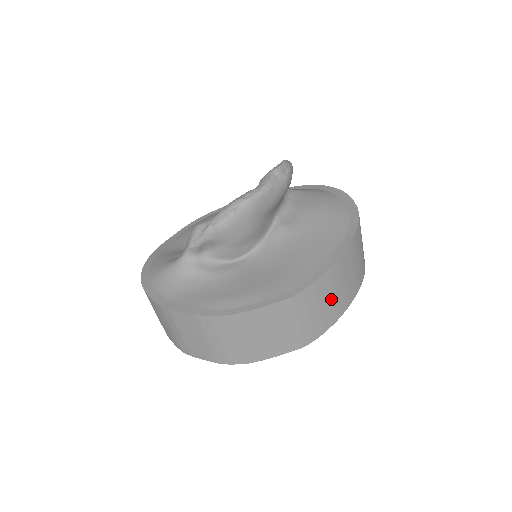
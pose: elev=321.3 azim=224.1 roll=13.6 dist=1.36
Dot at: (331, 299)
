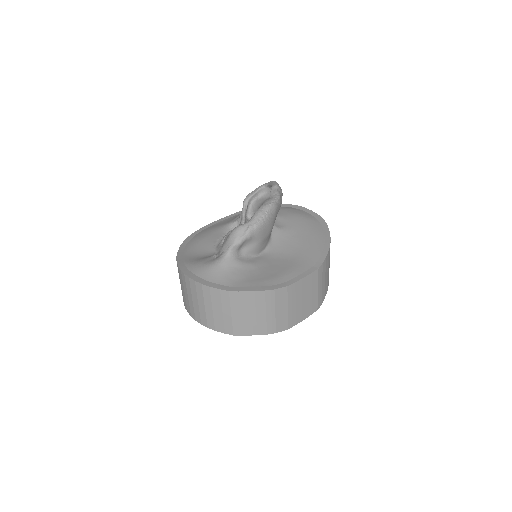
Dot at: (328, 272)
